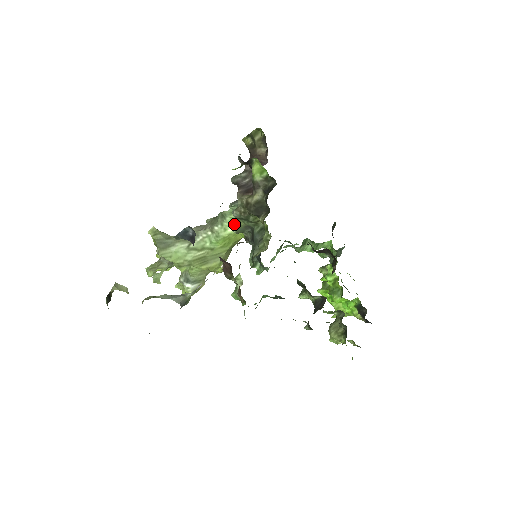
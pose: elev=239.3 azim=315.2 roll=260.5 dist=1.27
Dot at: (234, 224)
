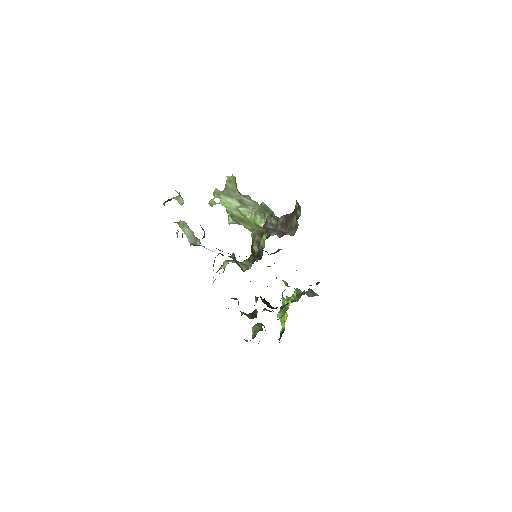
Dot at: occluded
